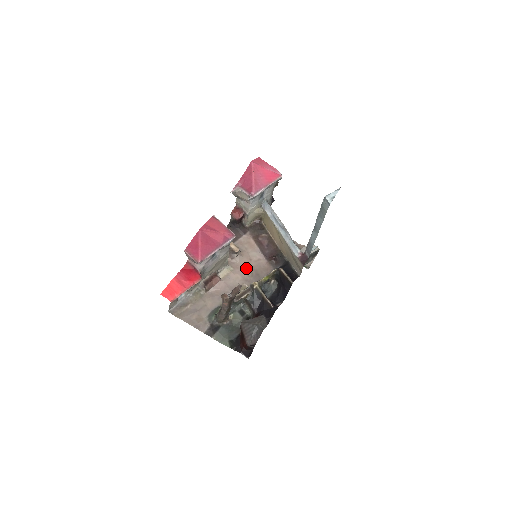
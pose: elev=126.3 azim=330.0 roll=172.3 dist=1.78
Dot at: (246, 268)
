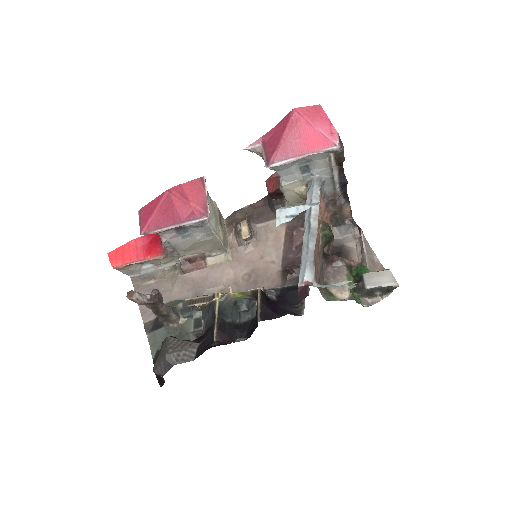
Dot at: (248, 266)
